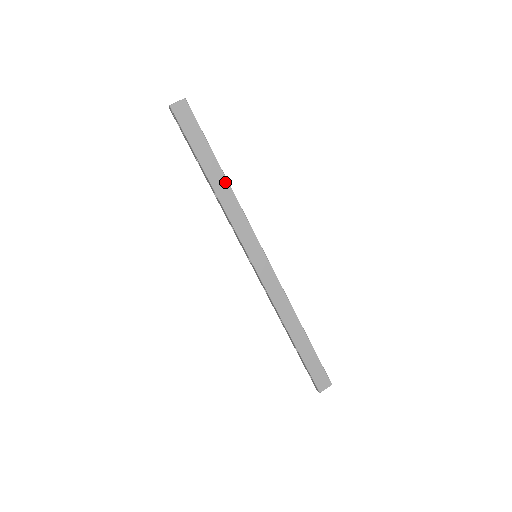
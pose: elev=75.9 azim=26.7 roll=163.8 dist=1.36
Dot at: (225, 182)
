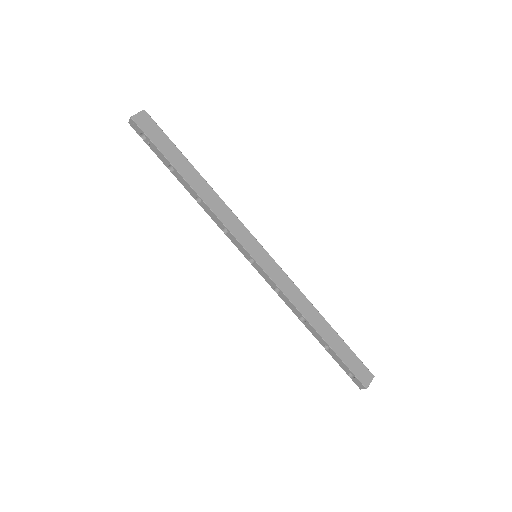
Dot at: (205, 184)
